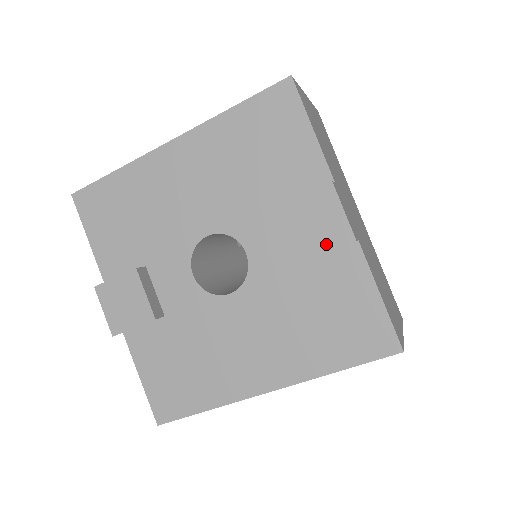
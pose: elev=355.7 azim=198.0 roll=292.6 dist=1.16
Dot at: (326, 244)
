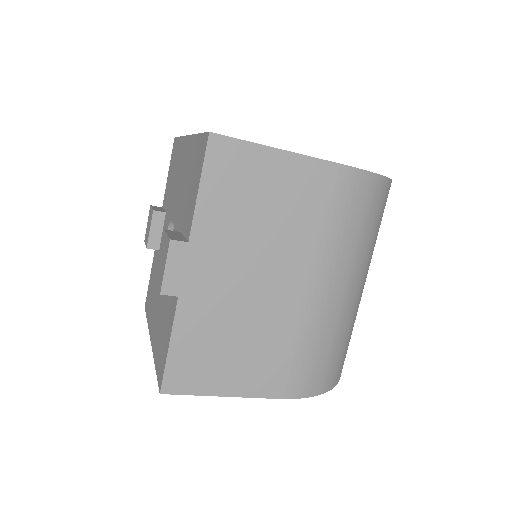
Dot at: (159, 280)
